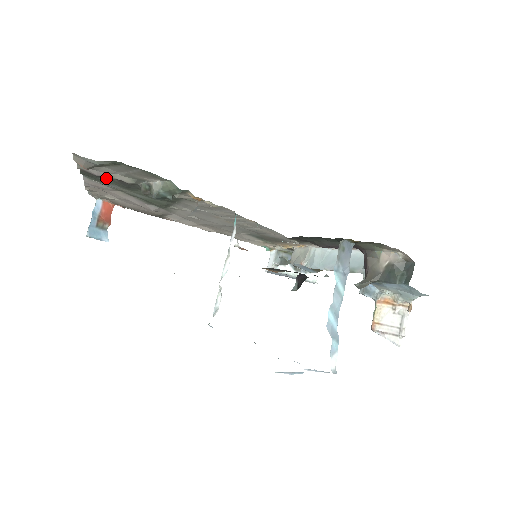
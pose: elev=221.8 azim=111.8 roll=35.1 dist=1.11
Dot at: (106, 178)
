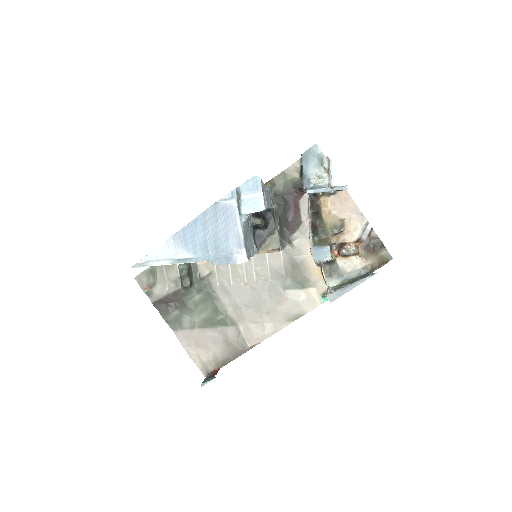
Dot at: (174, 310)
